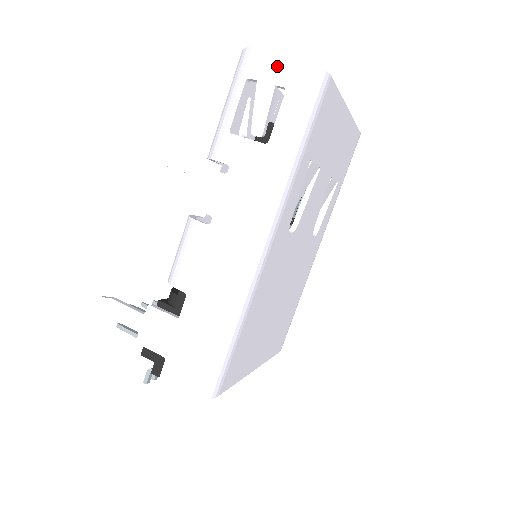
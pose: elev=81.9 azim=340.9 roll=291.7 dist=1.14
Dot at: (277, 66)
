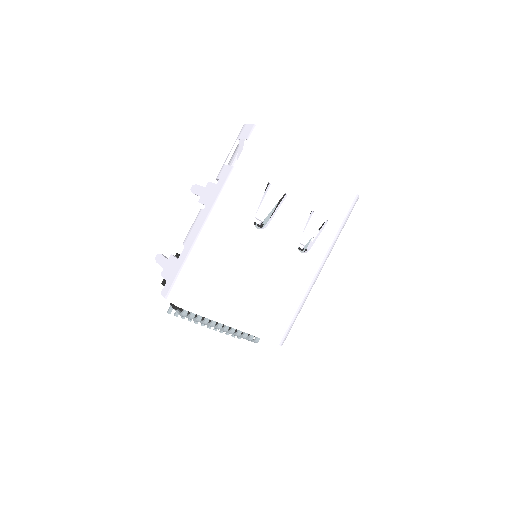
Dot at: (248, 130)
